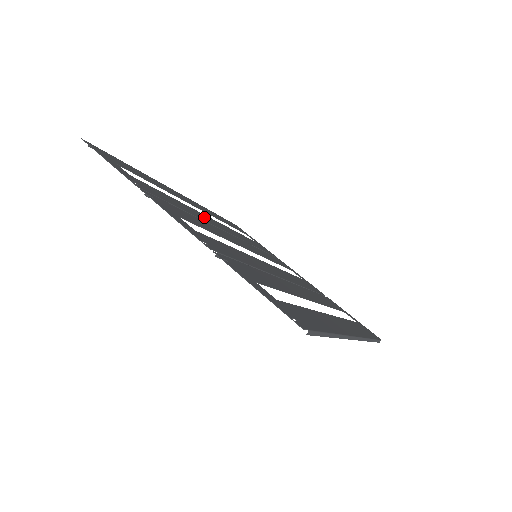
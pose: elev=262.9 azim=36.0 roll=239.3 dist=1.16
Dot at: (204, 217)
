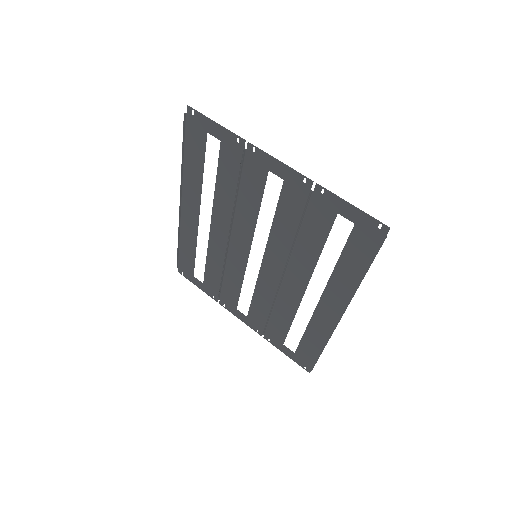
Dot at: (222, 215)
